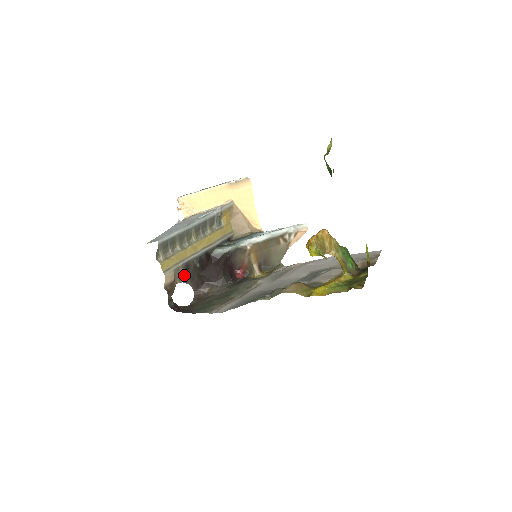
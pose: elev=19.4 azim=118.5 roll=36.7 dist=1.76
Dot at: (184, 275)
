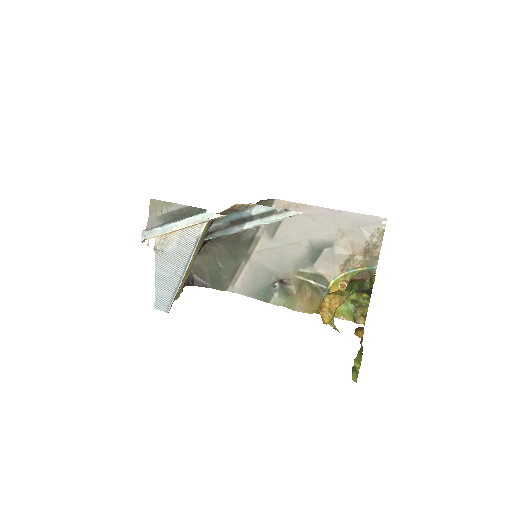
Dot at: occluded
